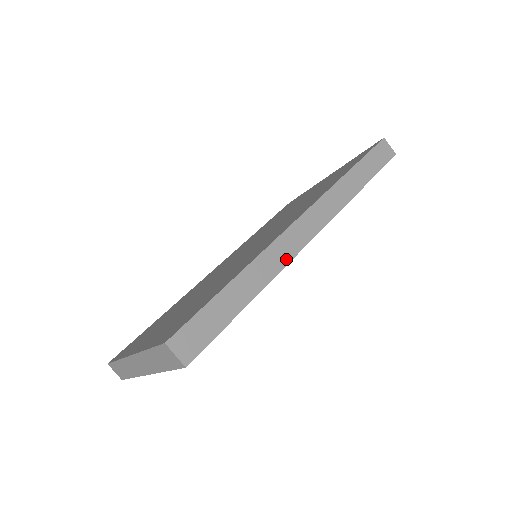
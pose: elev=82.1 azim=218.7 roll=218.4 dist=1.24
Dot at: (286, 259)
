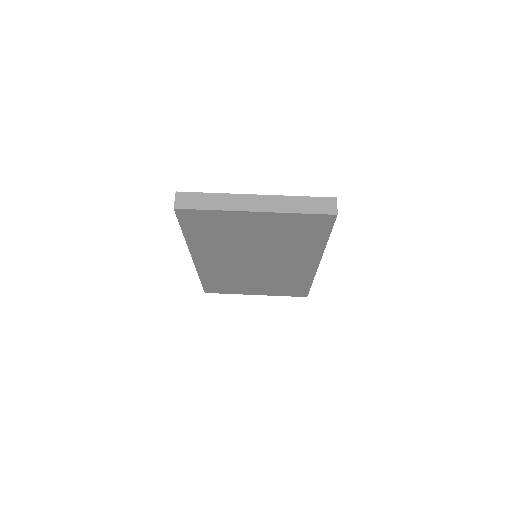
Dot at: occluded
